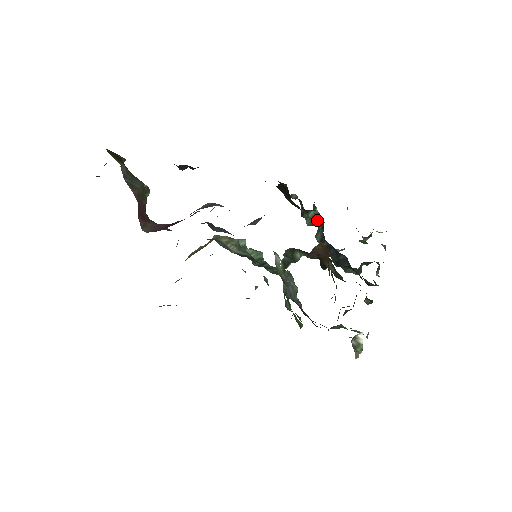
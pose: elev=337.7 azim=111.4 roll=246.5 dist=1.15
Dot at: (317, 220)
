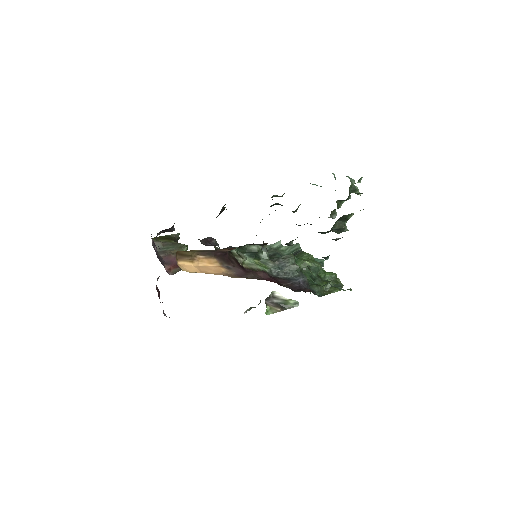
Dot at: occluded
